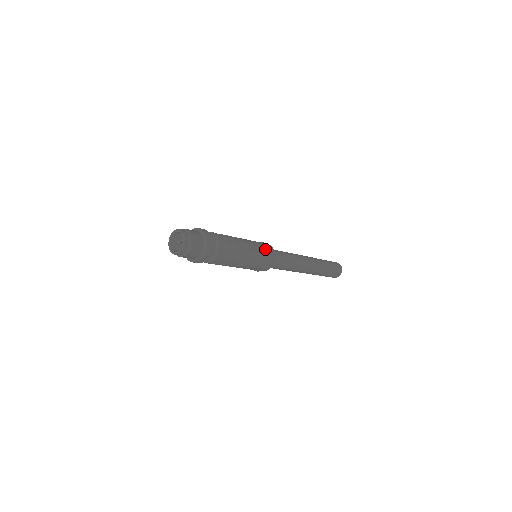
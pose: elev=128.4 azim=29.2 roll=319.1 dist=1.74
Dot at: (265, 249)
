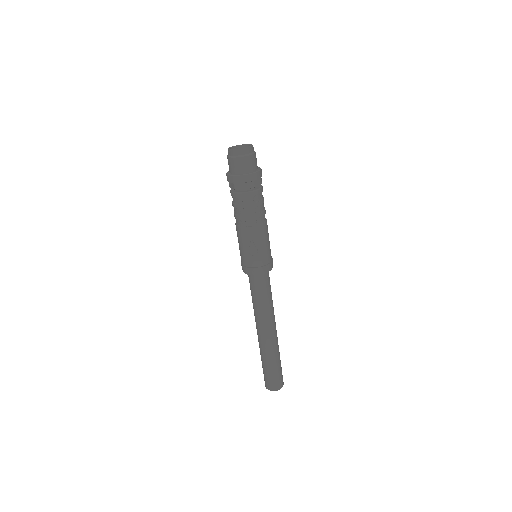
Dot at: (270, 255)
